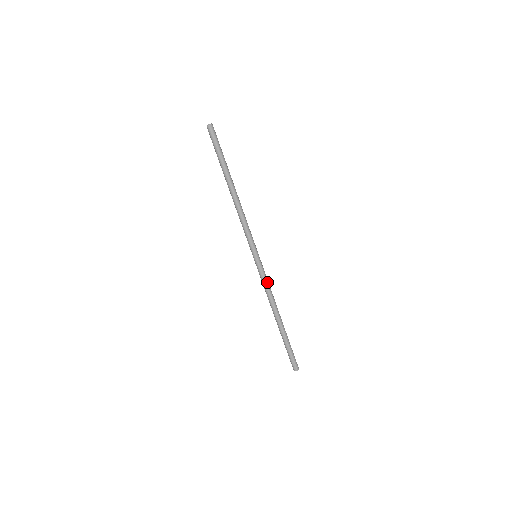
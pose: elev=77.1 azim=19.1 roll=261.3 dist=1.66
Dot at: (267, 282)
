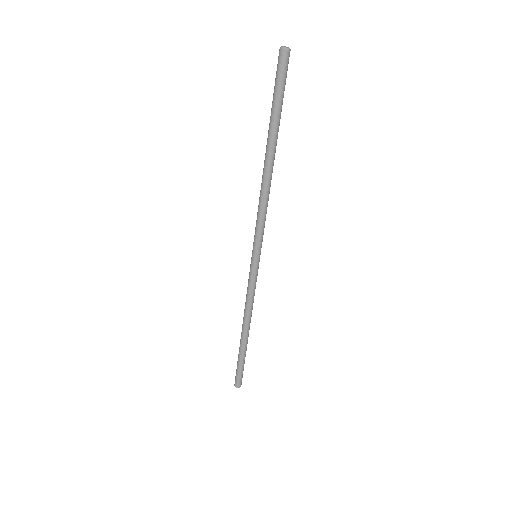
Dot at: (254, 291)
